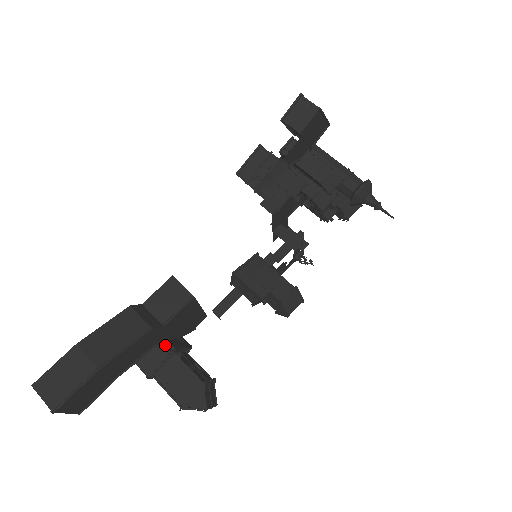
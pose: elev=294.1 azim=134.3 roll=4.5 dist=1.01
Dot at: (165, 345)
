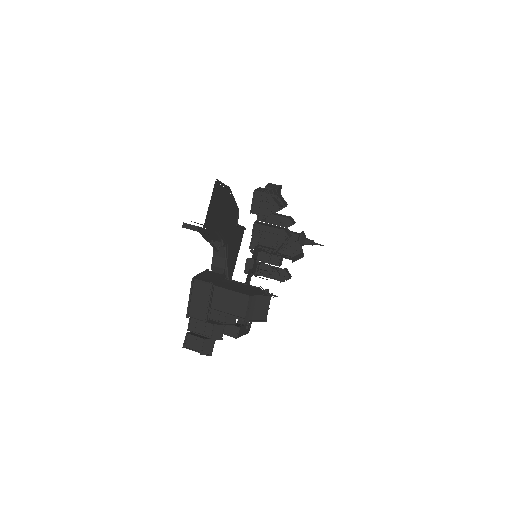
Dot at: (216, 274)
